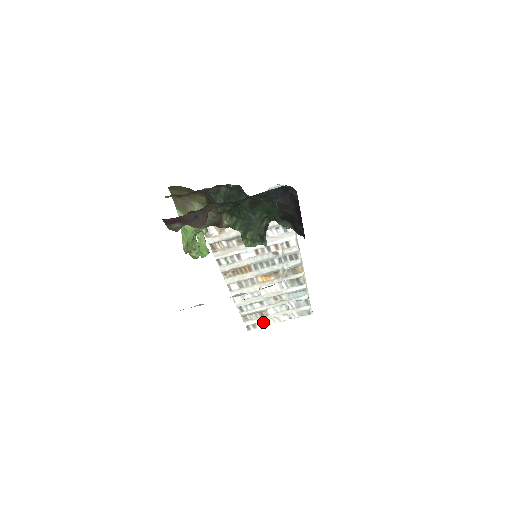
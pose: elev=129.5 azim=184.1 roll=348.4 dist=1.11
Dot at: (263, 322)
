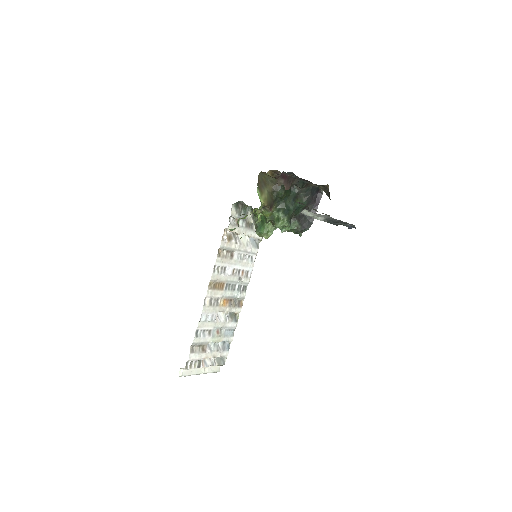
Dot at: (197, 362)
